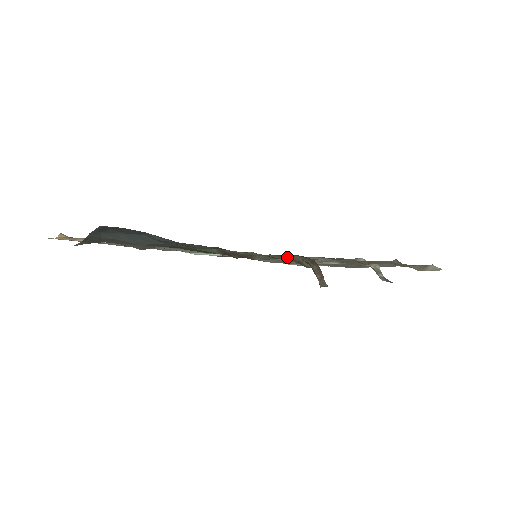
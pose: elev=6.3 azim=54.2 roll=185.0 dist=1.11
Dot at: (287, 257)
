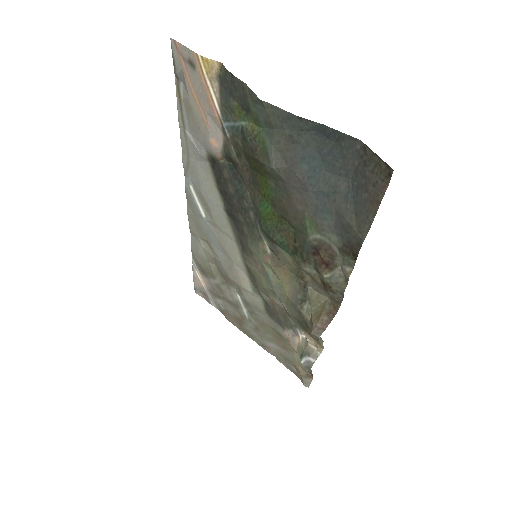
Dot at: (303, 288)
